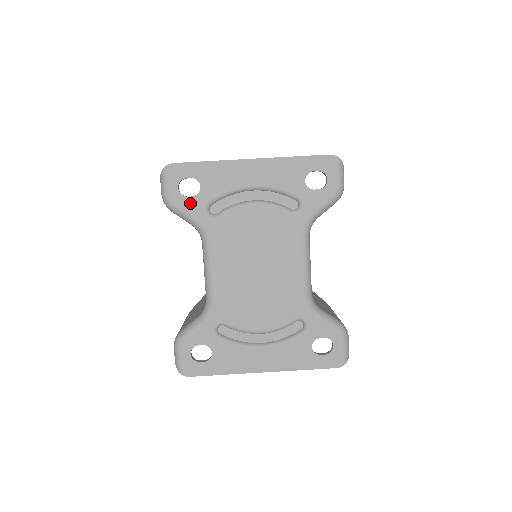
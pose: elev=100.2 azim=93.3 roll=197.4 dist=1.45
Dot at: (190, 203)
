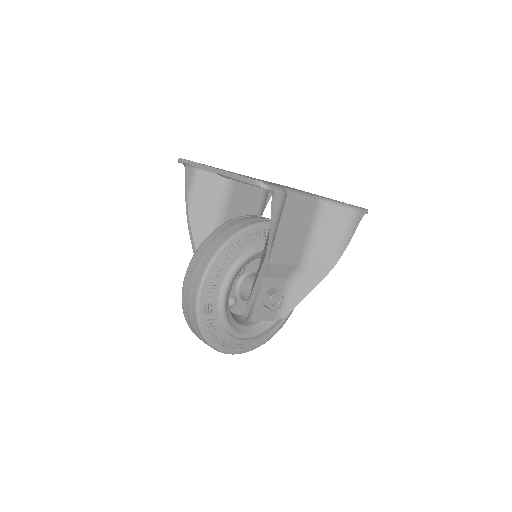
Dot at: occluded
